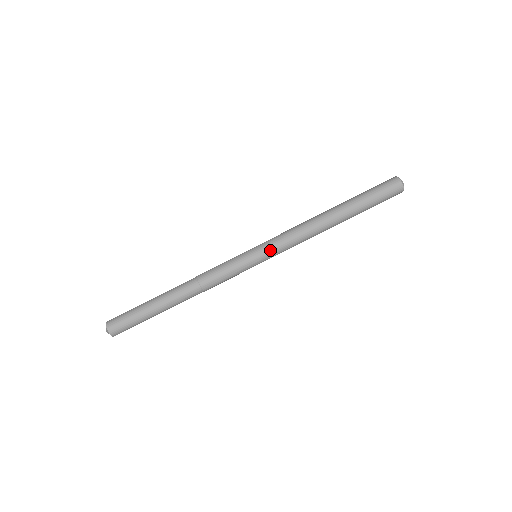
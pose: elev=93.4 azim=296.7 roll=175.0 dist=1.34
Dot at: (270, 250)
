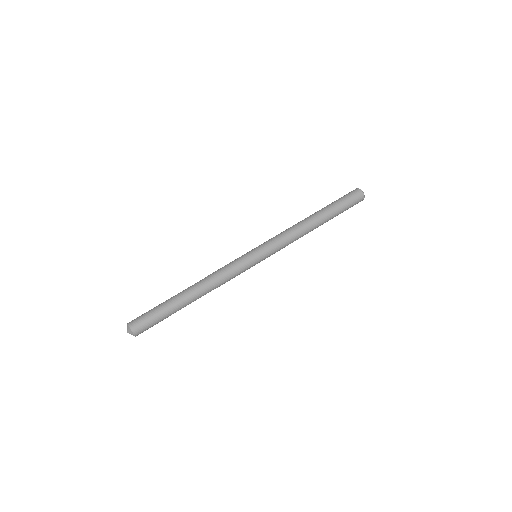
Dot at: (268, 248)
